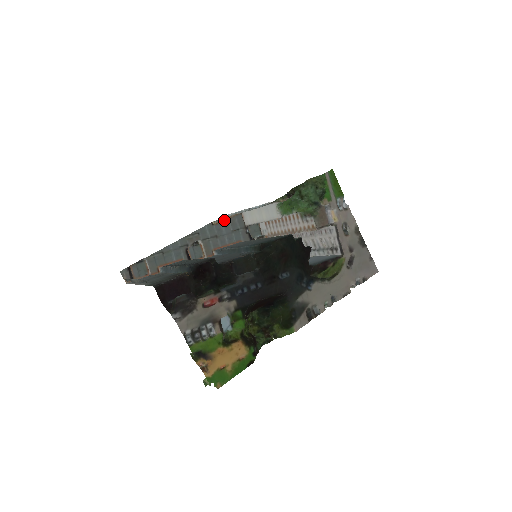
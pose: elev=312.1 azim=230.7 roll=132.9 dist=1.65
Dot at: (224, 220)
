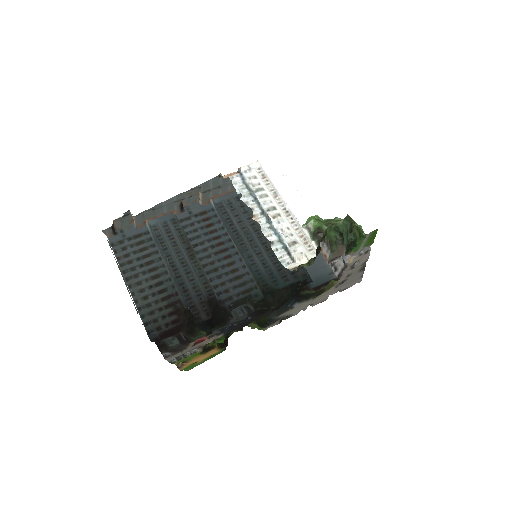
Dot at: (234, 175)
